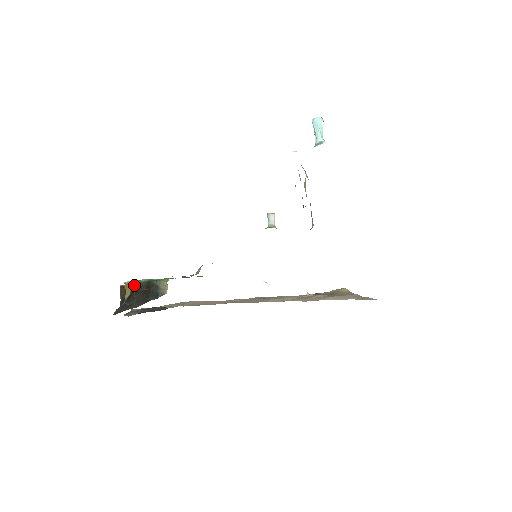
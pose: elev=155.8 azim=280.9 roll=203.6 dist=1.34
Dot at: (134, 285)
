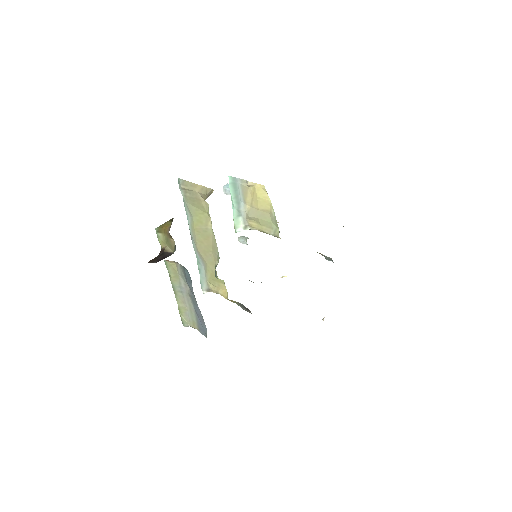
Dot at: (170, 219)
